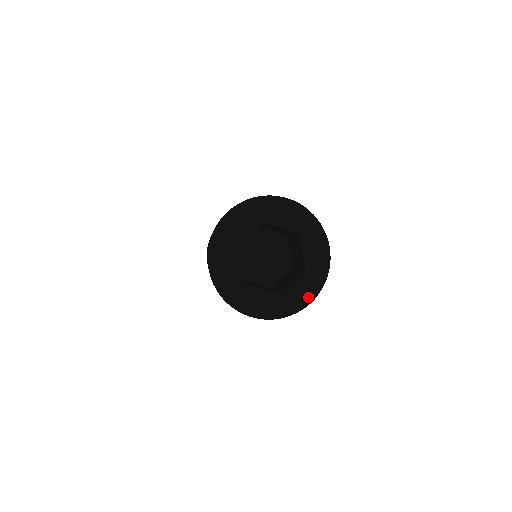
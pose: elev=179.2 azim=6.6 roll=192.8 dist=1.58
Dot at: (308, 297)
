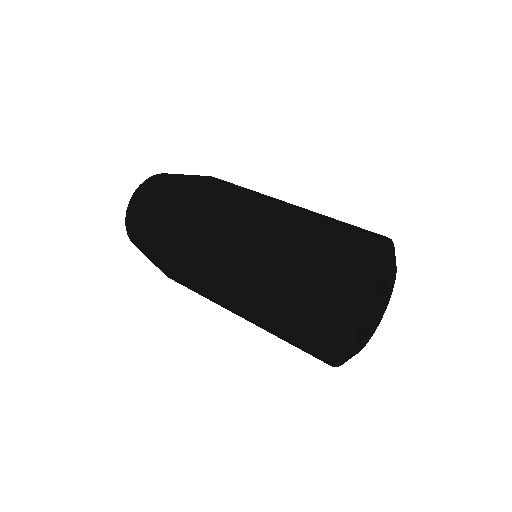
Dot at: occluded
